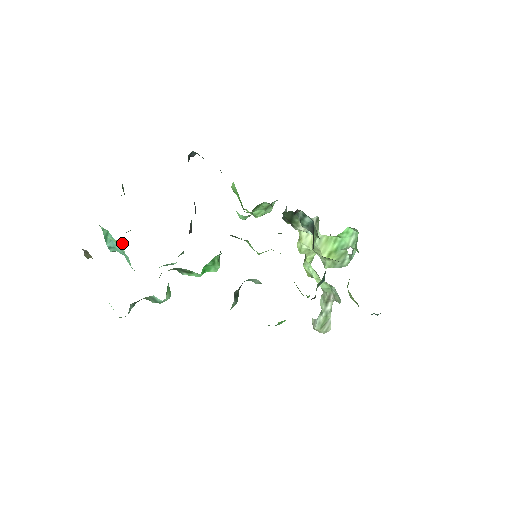
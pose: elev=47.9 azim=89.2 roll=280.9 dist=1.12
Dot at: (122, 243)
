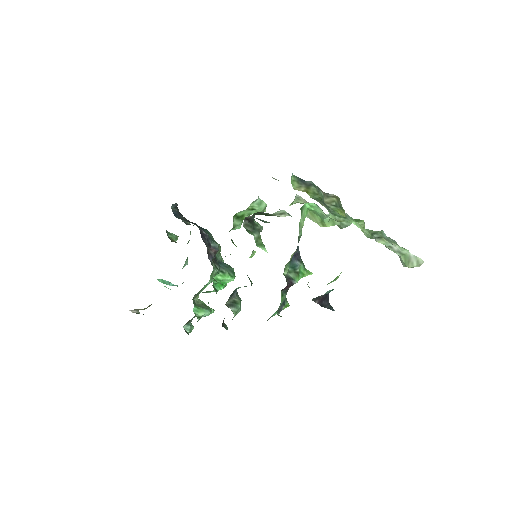
Dot at: (166, 287)
